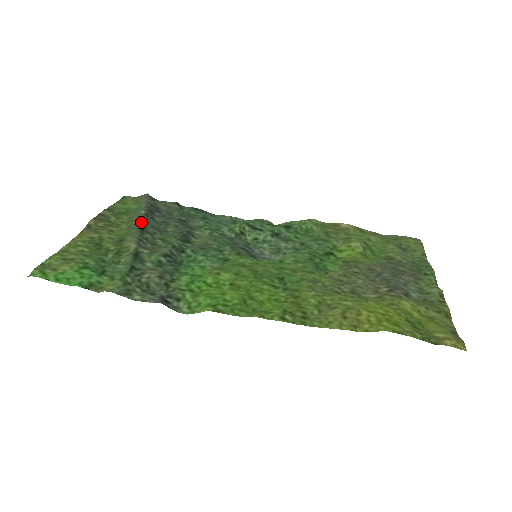
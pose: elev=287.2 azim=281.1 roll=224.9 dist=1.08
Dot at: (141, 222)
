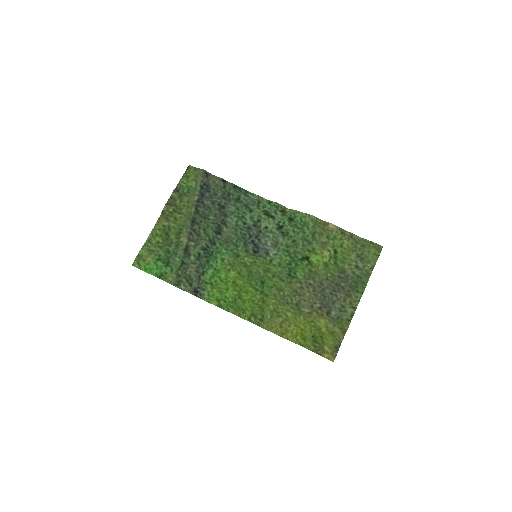
Dot at: (193, 213)
